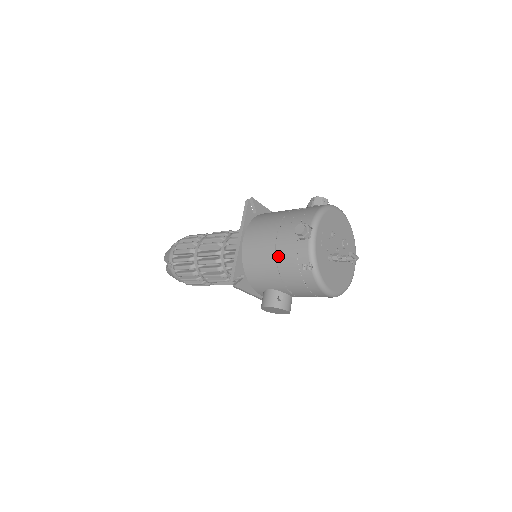
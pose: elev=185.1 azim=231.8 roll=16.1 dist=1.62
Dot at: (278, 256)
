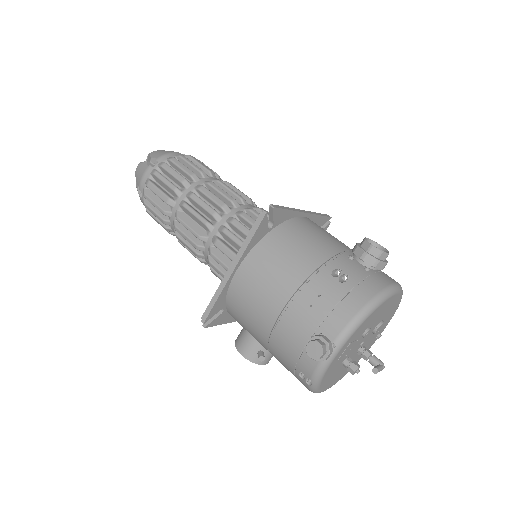
Dot at: (273, 337)
